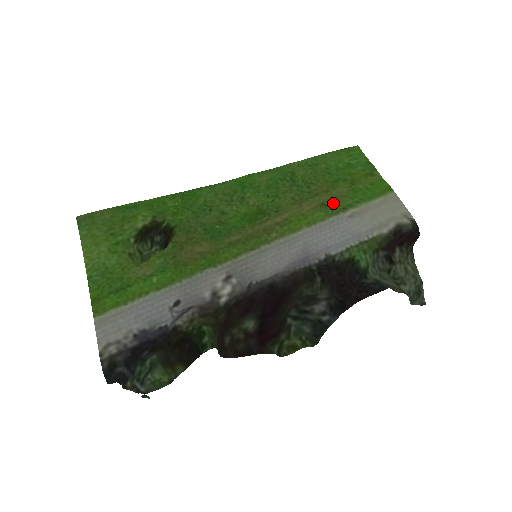
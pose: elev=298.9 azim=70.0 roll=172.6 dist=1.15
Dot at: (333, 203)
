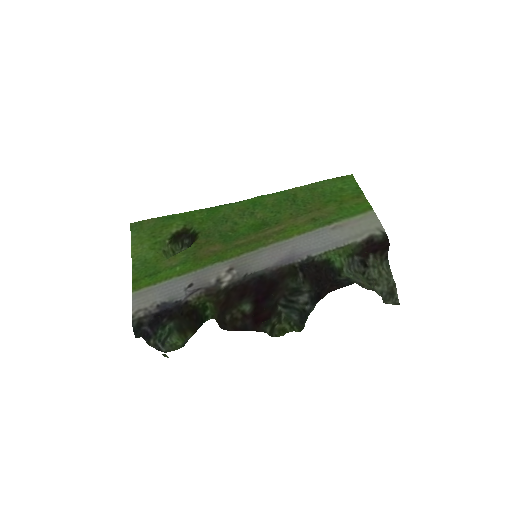
Dot at: (322, 218)
